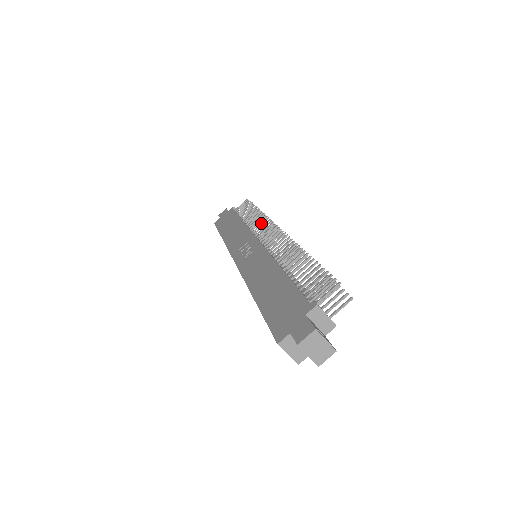
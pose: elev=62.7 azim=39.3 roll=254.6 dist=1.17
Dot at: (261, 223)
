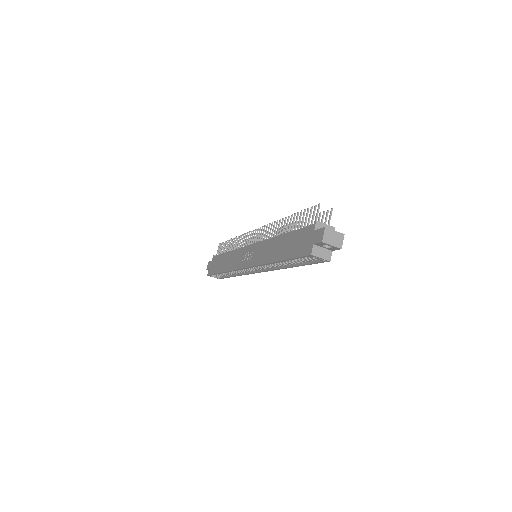
Dot at: occluded
